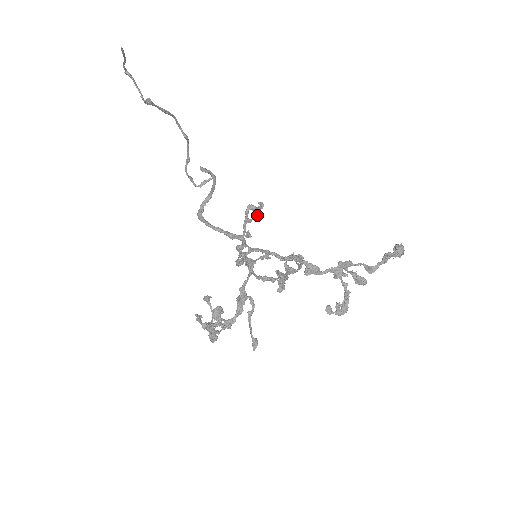
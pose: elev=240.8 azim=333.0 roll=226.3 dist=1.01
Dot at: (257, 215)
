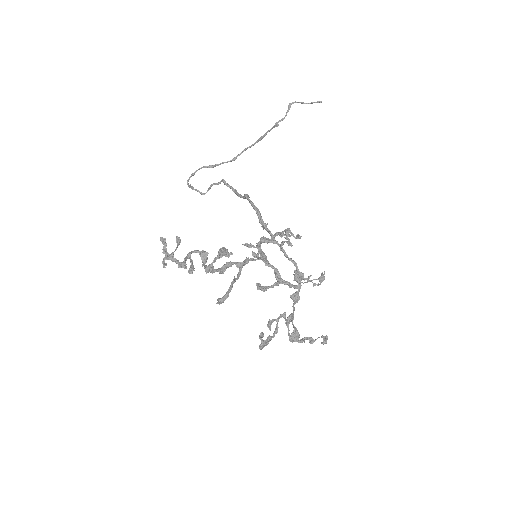
Dot at: (287, 238)
